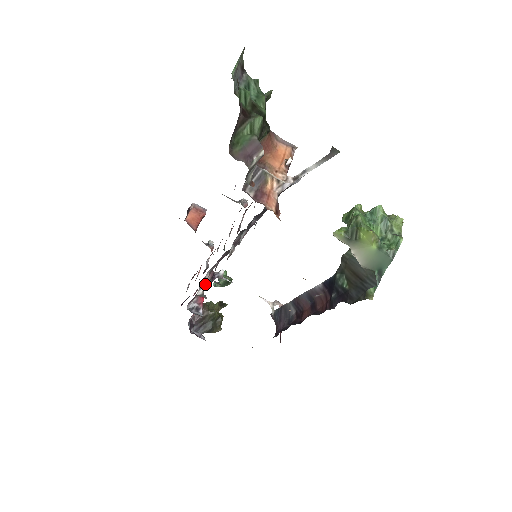
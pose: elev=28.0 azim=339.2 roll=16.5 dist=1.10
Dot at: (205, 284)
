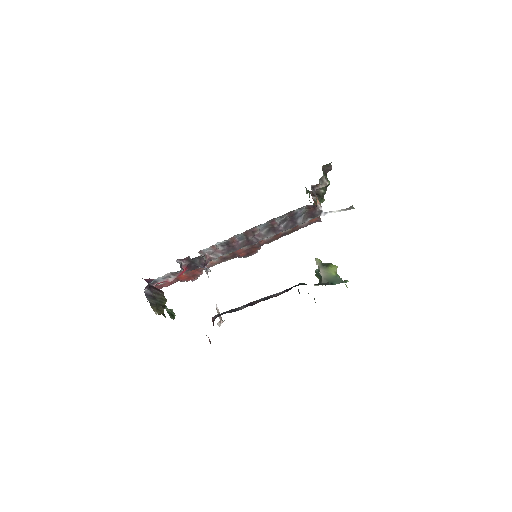
Dot at: (204, 257)
